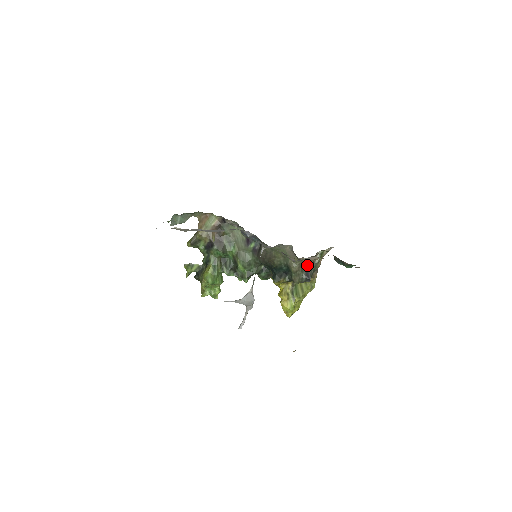
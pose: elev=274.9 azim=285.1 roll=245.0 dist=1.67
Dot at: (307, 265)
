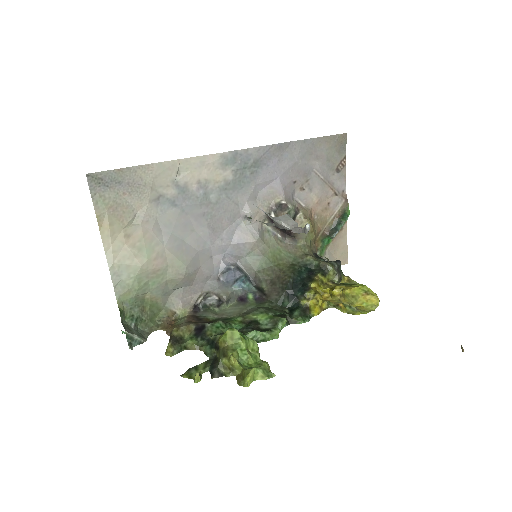
Dot at: (320, 259)
